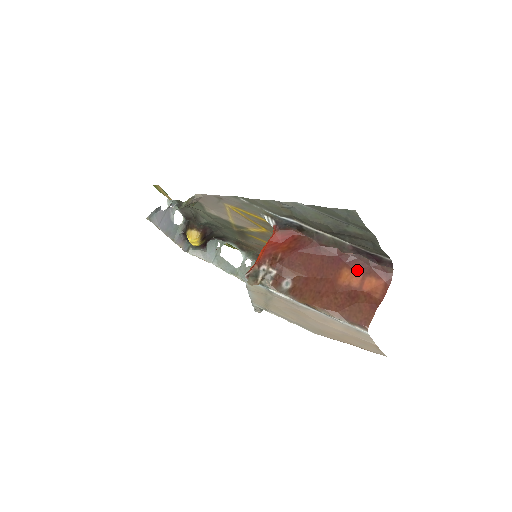
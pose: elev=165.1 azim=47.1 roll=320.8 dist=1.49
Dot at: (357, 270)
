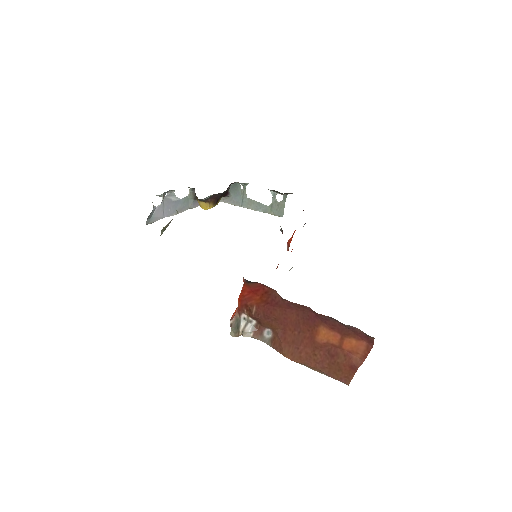
Dot at: (334, 330)
